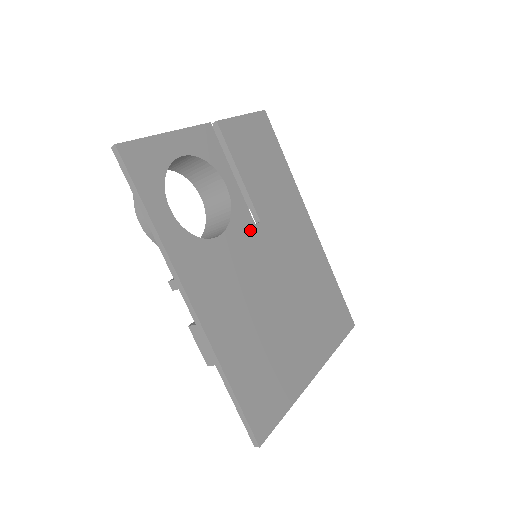
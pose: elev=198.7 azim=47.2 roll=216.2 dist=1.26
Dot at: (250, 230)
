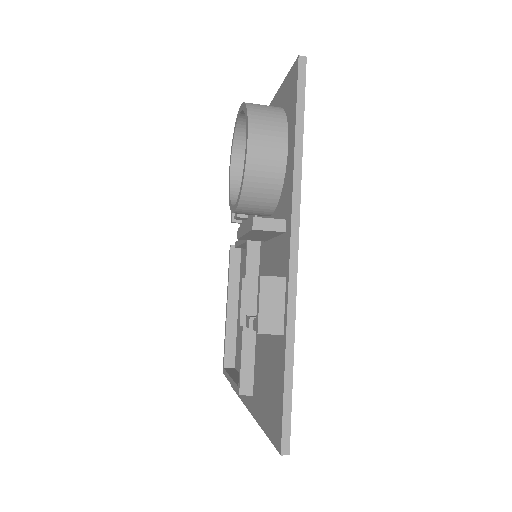
Dot at: occluded
